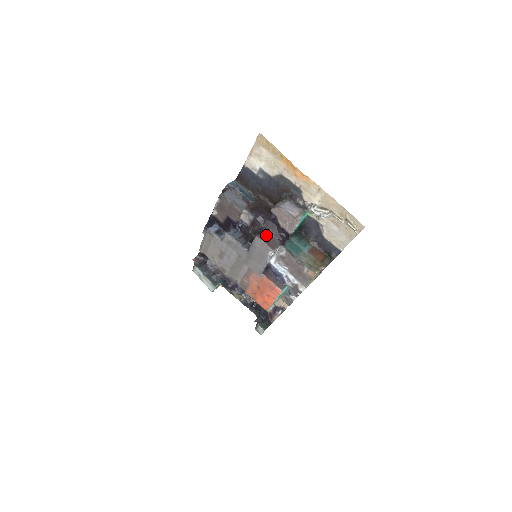
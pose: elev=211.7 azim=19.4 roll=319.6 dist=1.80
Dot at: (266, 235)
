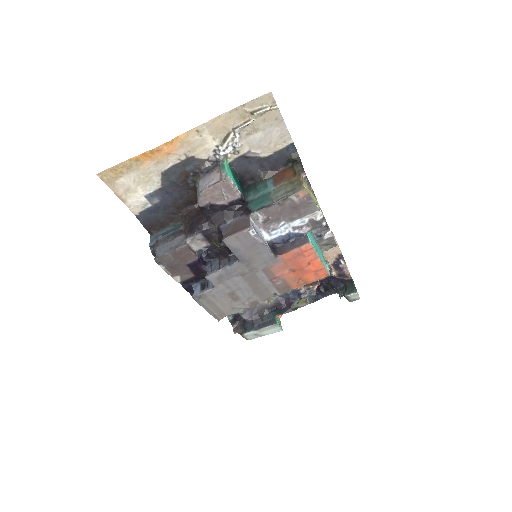
Dot at: (228, 228)
